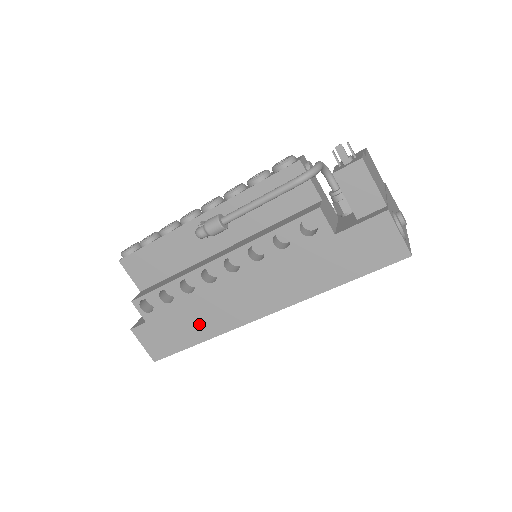
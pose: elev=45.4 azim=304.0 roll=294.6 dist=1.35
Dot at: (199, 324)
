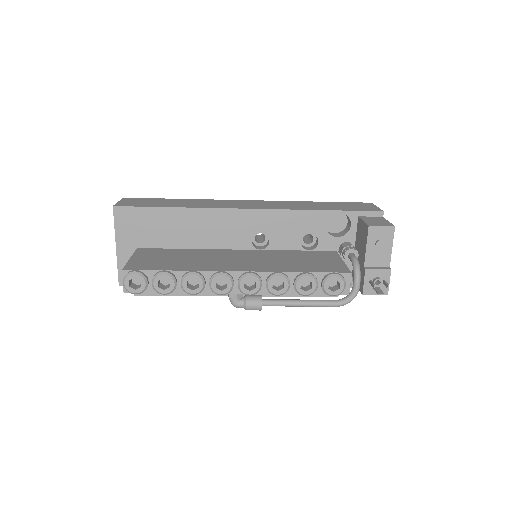
Dot at: occluded
